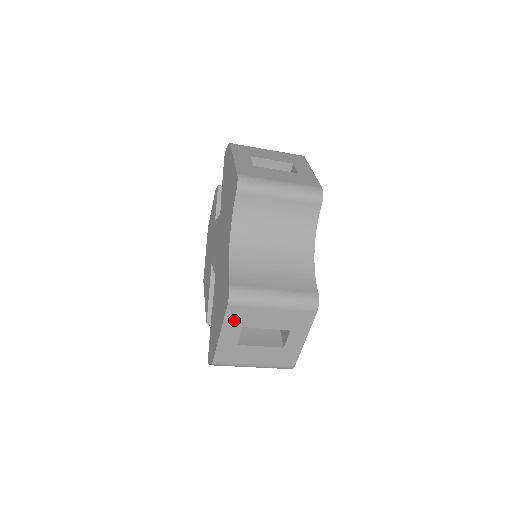
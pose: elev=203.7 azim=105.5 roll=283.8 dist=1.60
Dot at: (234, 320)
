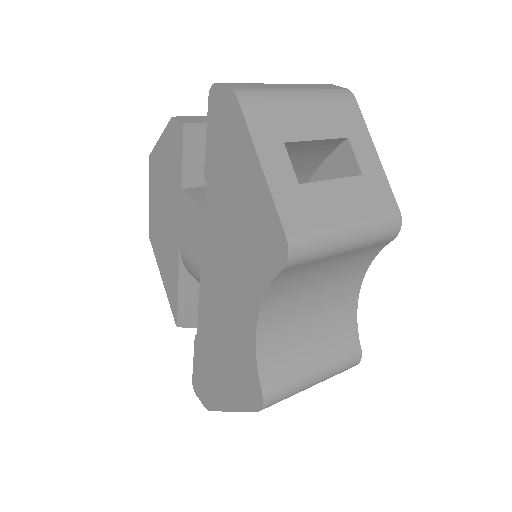
Dot at: occluded
